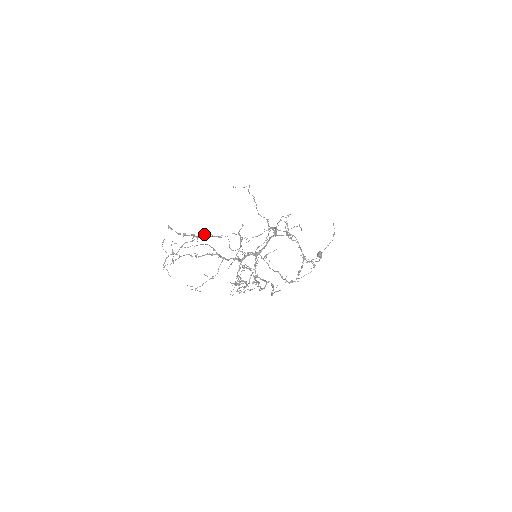
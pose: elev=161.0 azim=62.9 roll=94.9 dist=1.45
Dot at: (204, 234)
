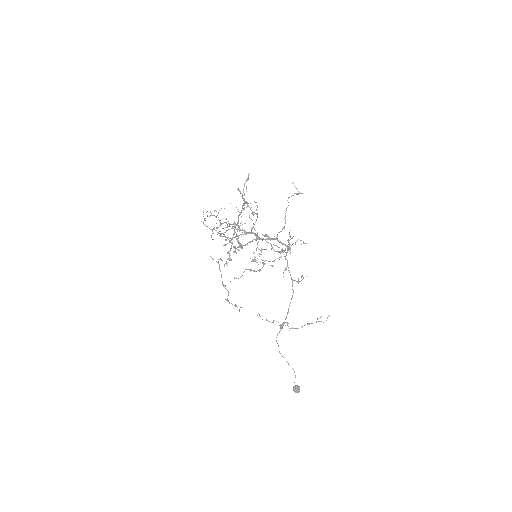
Dot at: occluded
